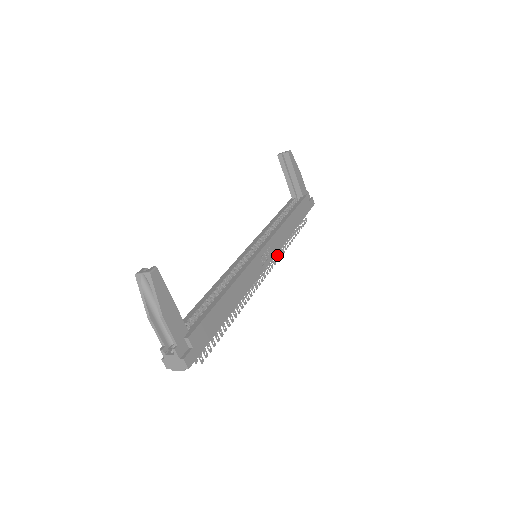
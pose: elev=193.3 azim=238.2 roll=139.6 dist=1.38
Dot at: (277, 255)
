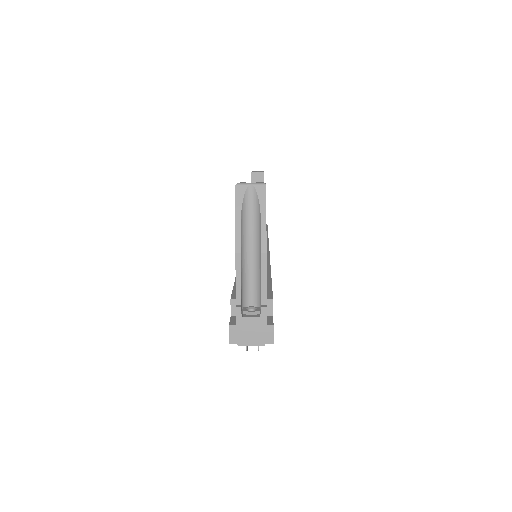
Dot at: occluded
